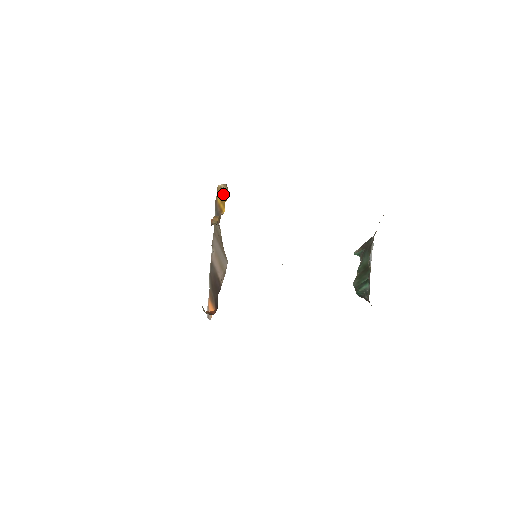
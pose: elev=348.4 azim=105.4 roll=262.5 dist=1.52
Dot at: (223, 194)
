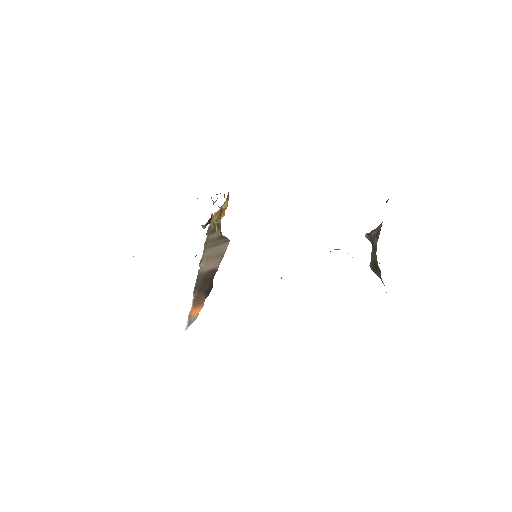
Dot at: occluded
